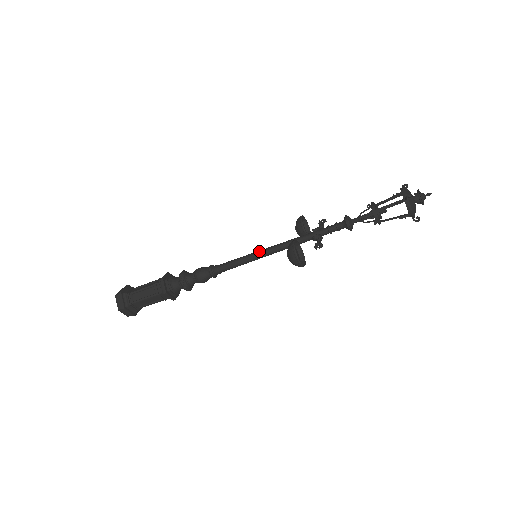
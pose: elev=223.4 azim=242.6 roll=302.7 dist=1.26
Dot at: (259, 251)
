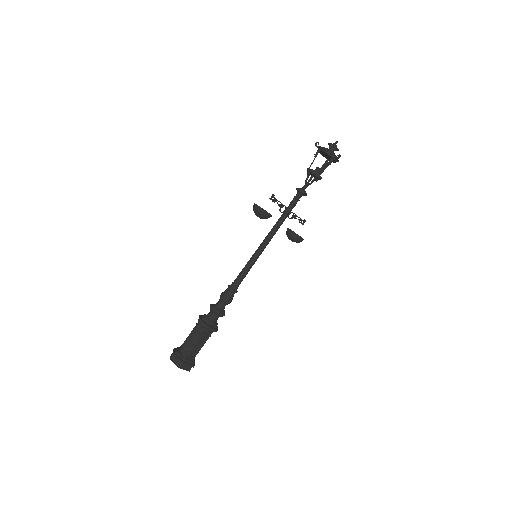
Dot at: (256, 251)
